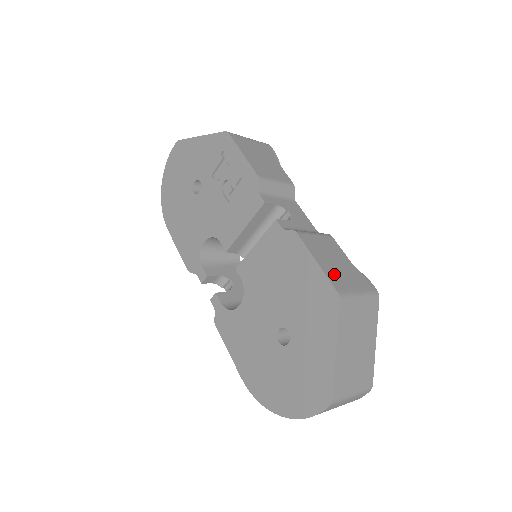
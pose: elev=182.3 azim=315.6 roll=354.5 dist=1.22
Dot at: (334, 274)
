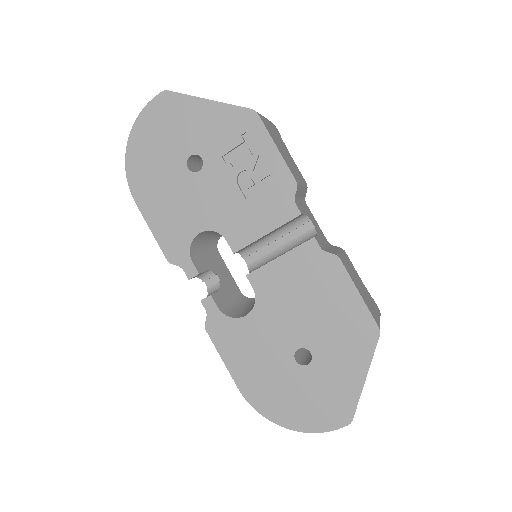
Dot at: (368, 304)
